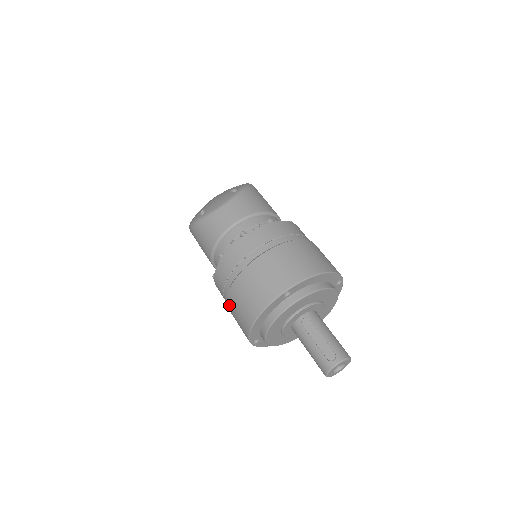
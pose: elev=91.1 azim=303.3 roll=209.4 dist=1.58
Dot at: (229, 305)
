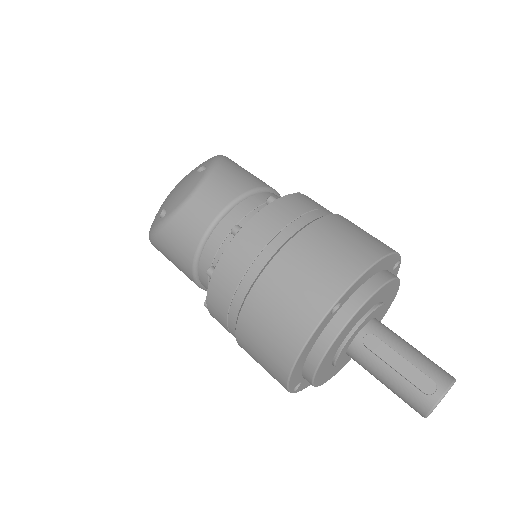
Dot at: (242, 344)
